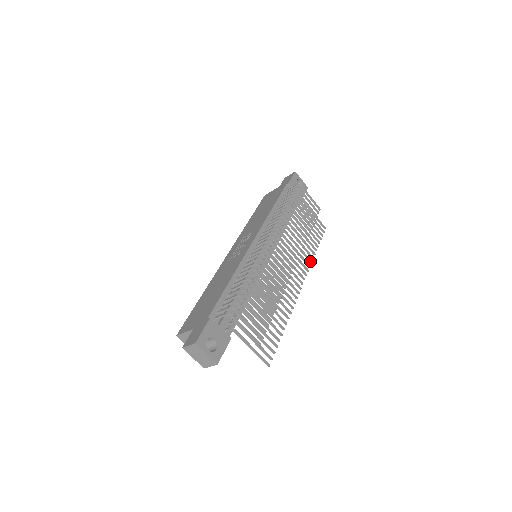
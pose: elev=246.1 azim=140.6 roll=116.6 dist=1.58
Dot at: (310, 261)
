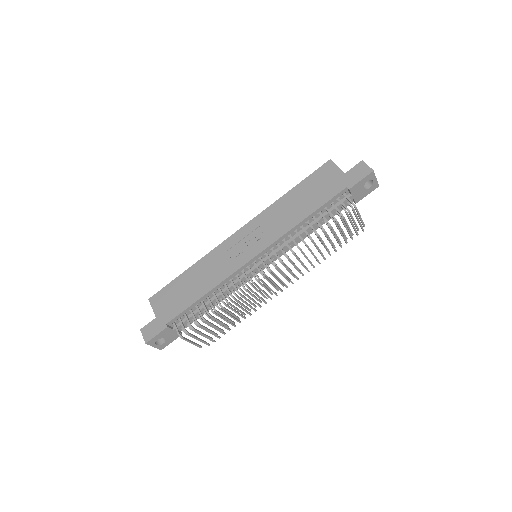
Dot at: (313, 267)
